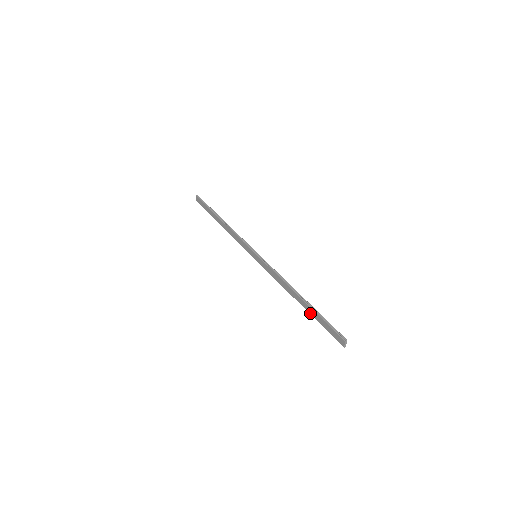
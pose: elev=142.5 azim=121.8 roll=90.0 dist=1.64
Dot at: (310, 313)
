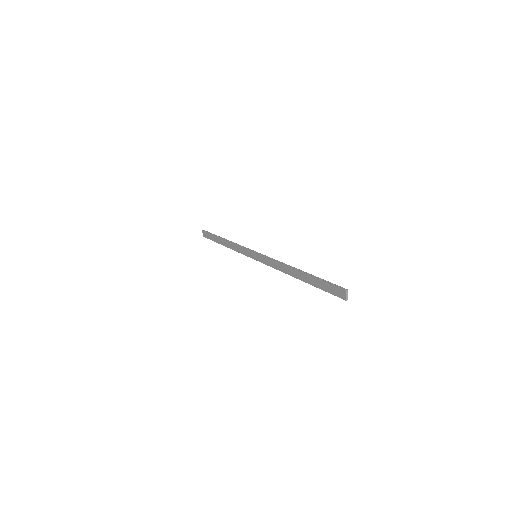
Dot at: (309, 283)
